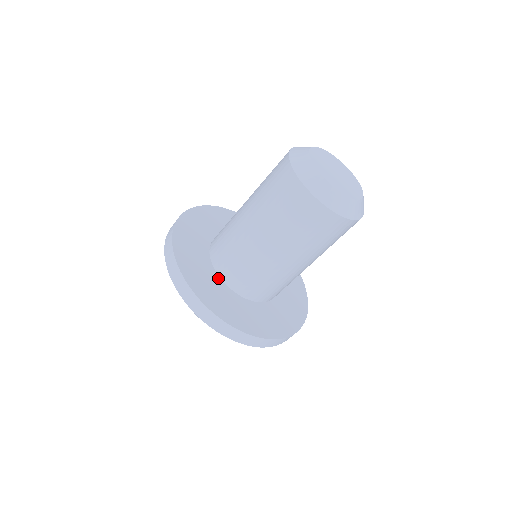
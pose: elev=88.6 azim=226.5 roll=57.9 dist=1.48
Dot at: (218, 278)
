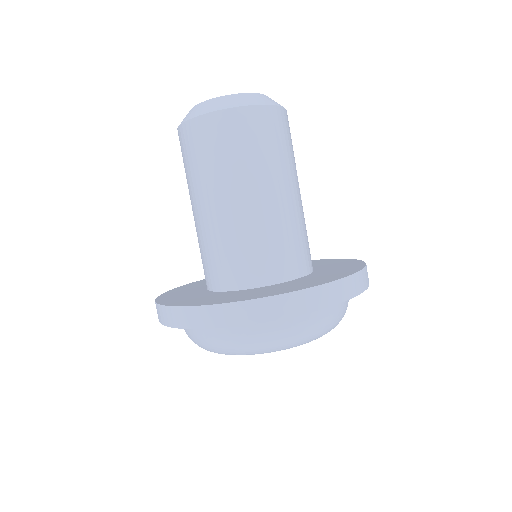
Dot at: (255, 289)
